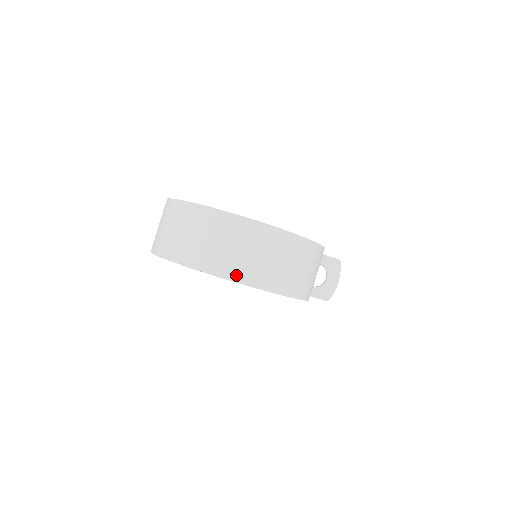
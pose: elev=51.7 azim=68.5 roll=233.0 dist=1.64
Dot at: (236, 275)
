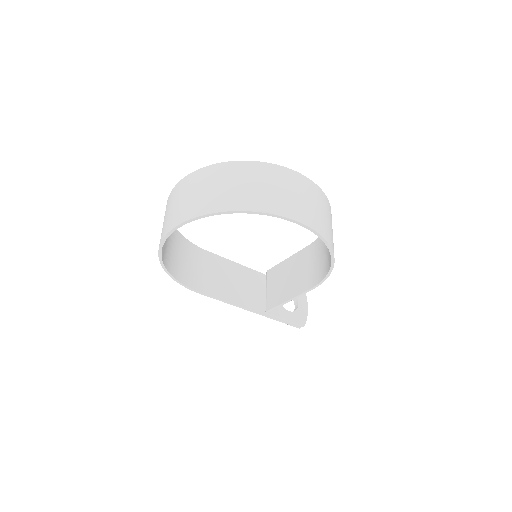
Dot at: (294, 215)
